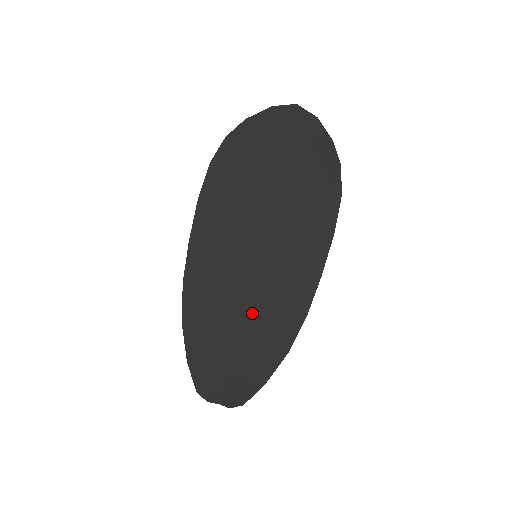
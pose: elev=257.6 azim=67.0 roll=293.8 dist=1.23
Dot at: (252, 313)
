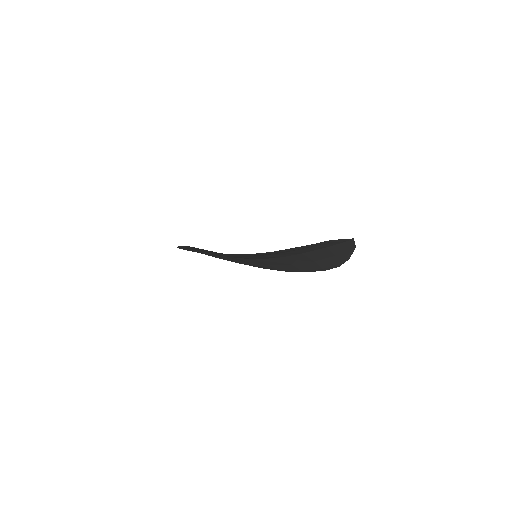
Dot at: (234, 258)
